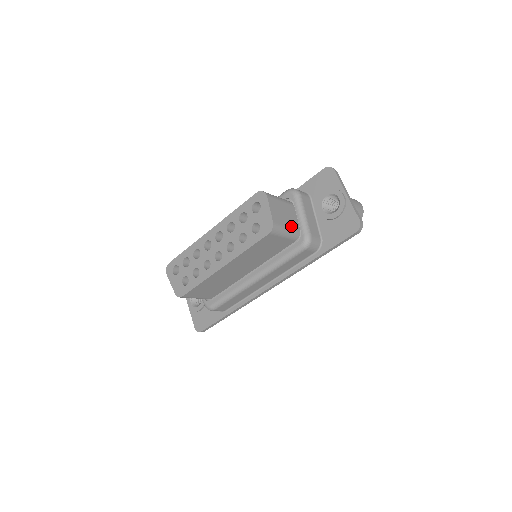
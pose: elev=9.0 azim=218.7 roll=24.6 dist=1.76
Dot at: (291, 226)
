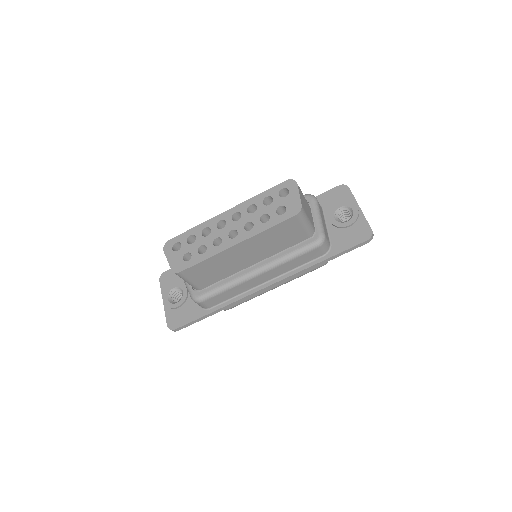
Dot at: (310, 220)
